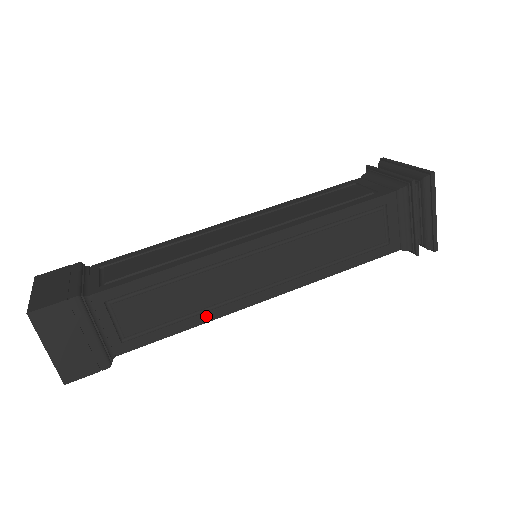
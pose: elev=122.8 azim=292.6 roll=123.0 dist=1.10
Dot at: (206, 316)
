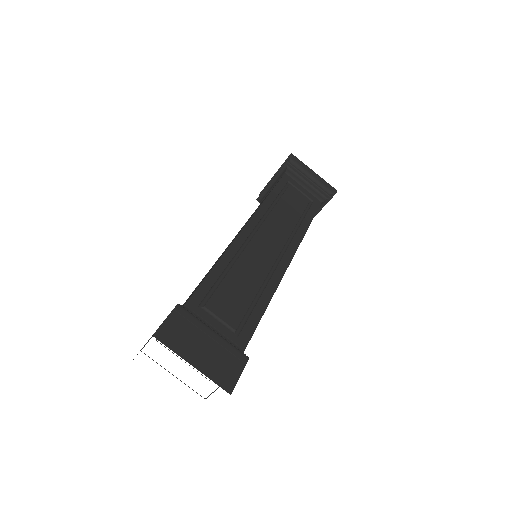
Dot at: (270, 288)
